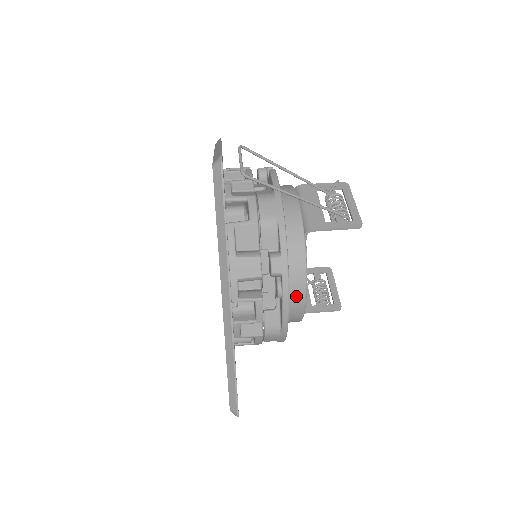
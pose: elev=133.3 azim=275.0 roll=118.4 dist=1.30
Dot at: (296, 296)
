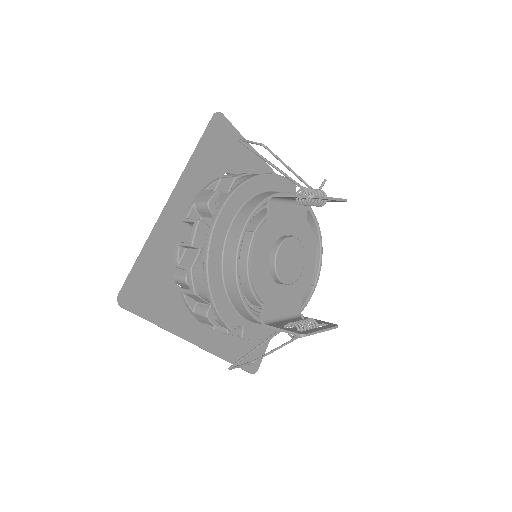
Dot at: (232, 242)
